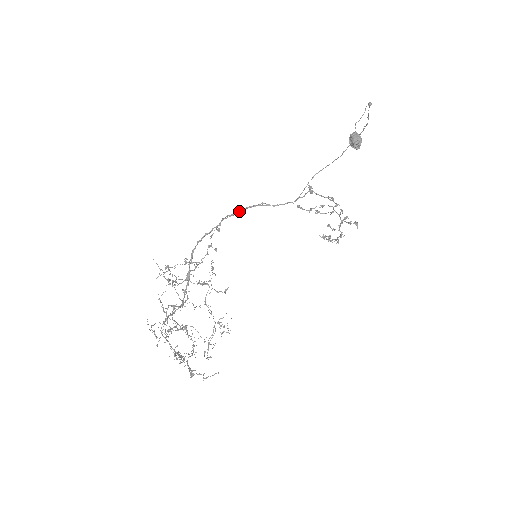
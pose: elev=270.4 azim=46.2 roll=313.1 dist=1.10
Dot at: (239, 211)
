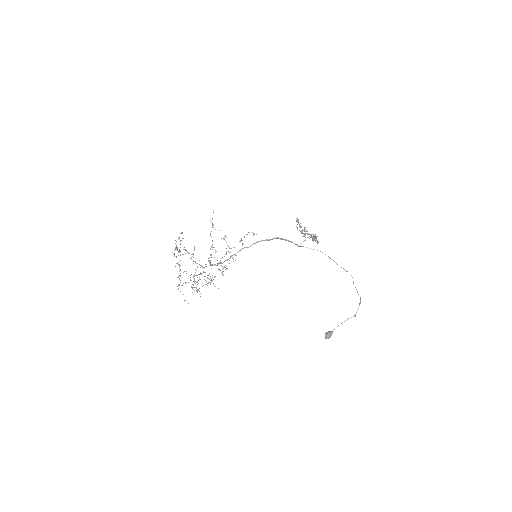
Dot at: occluded
